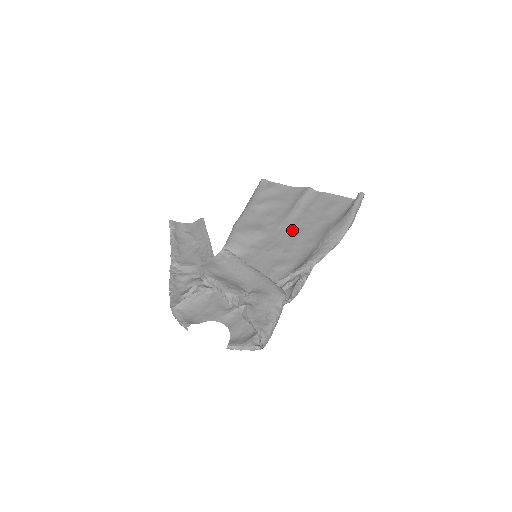
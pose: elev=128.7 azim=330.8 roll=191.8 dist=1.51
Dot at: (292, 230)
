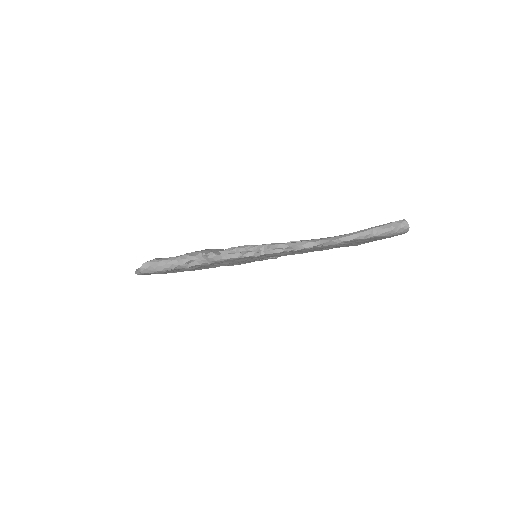
Dot at: occluded
